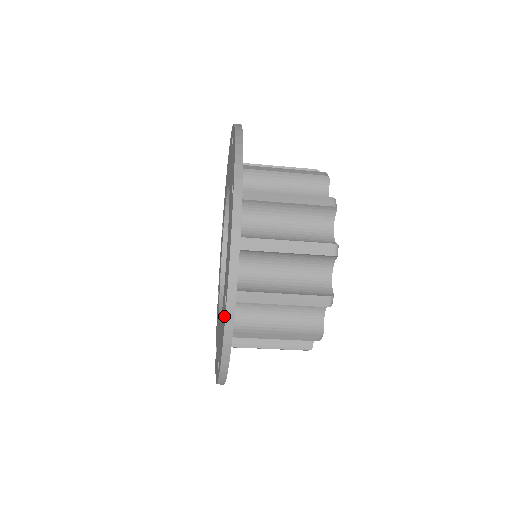
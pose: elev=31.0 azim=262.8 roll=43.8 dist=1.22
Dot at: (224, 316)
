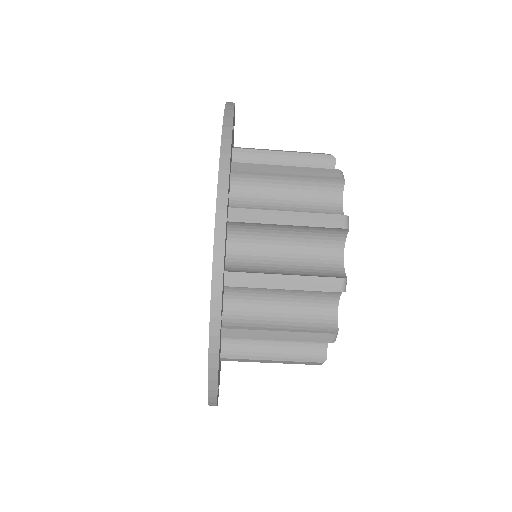
Dot at: occluded
